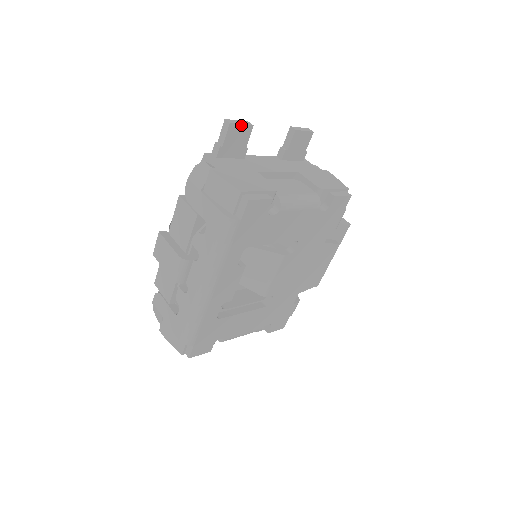
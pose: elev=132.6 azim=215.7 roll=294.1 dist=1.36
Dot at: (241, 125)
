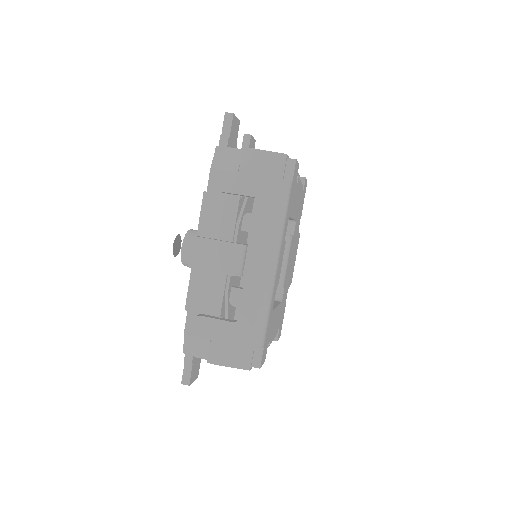
Dot at: (236, 118)
